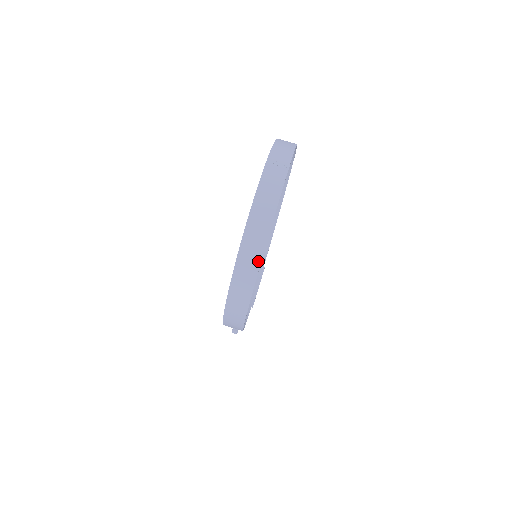
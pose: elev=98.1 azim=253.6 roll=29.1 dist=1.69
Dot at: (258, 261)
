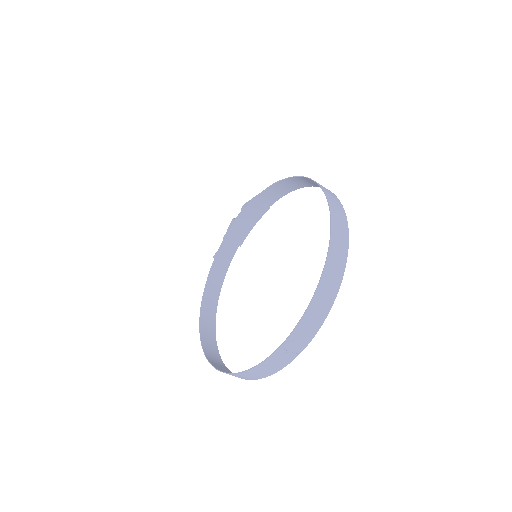
Dot at: occluded
